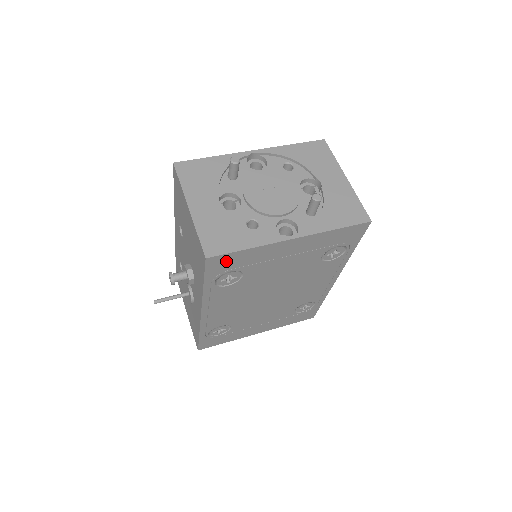
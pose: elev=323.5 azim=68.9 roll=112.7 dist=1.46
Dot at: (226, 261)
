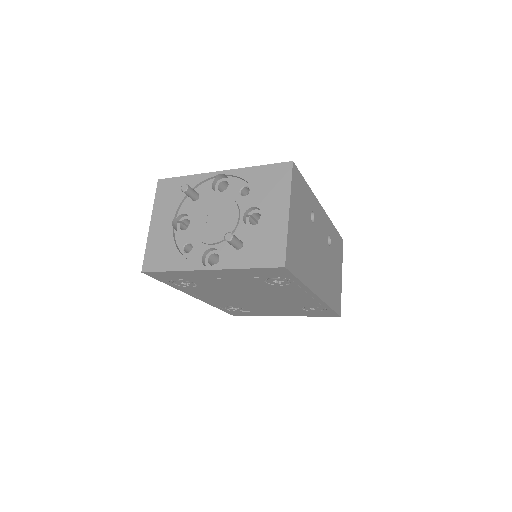
Dot at: (163, 275)
